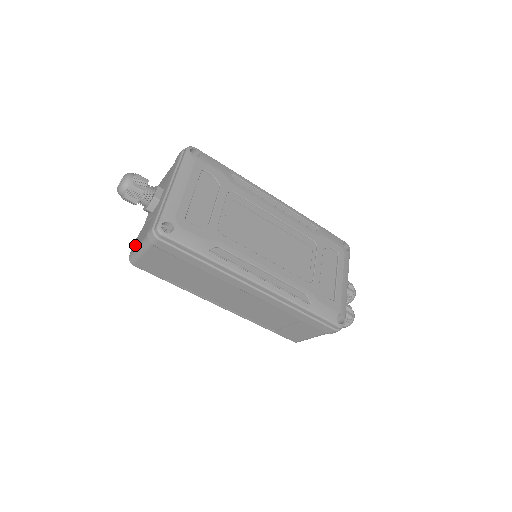
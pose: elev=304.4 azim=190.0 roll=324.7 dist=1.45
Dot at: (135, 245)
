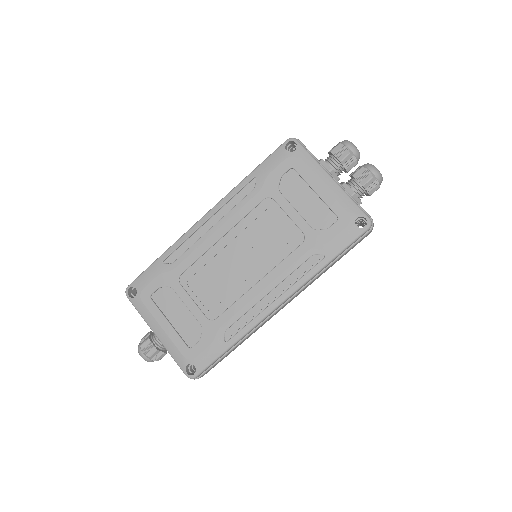
Dot at: occluded
